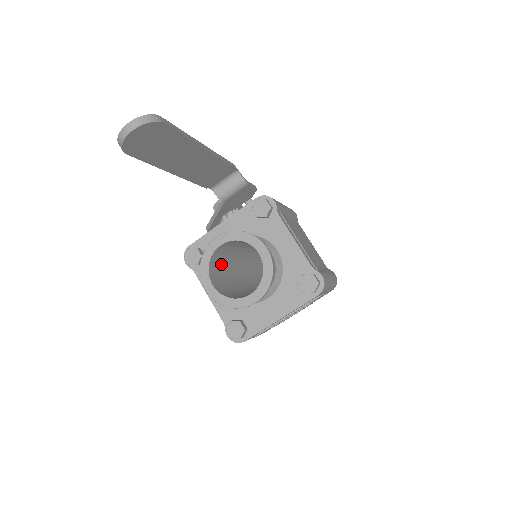
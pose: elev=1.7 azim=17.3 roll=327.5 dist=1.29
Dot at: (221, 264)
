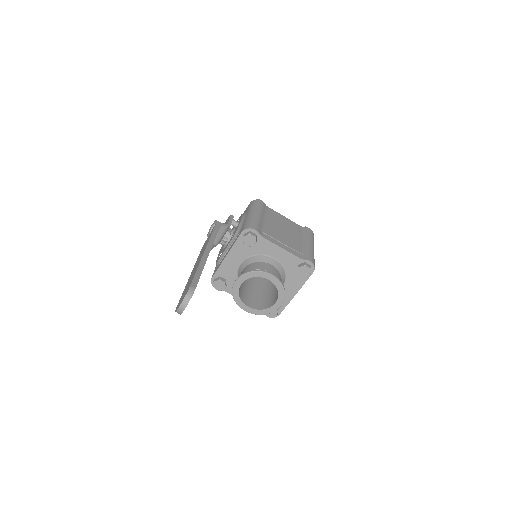
Dot at: (242, 284)
